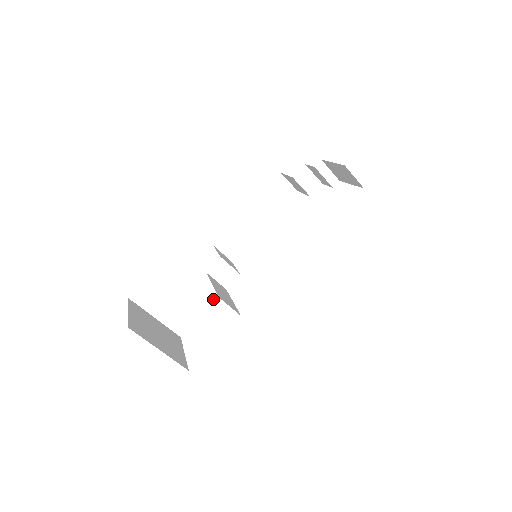
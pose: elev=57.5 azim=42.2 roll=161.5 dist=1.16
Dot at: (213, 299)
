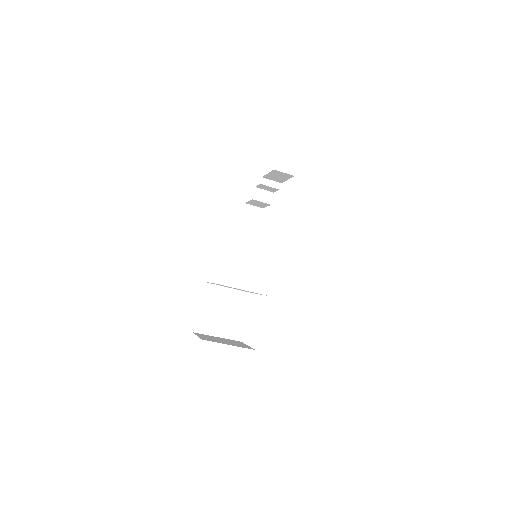
Dot at: (248, 304)
